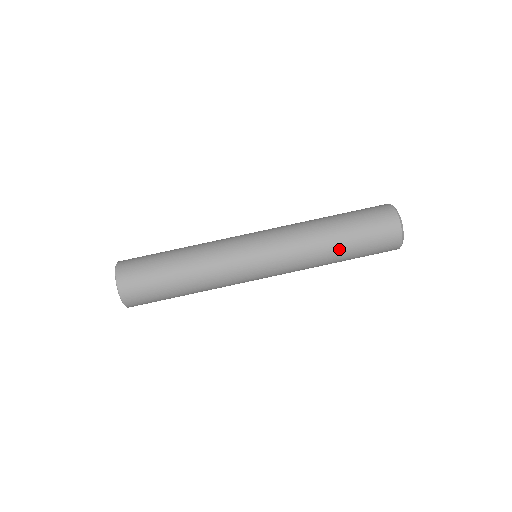
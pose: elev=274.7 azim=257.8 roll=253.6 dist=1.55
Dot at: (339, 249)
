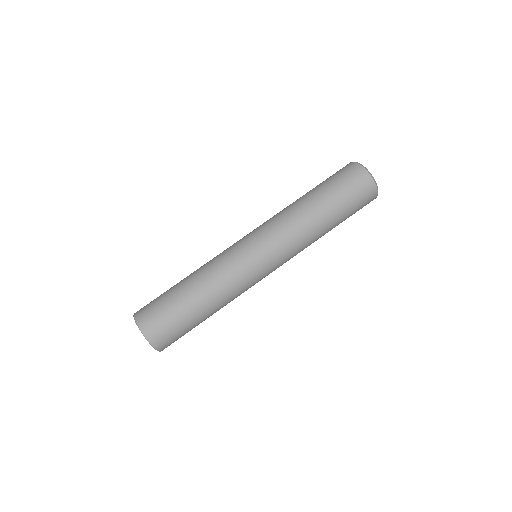
Dot at: (313, 200)
